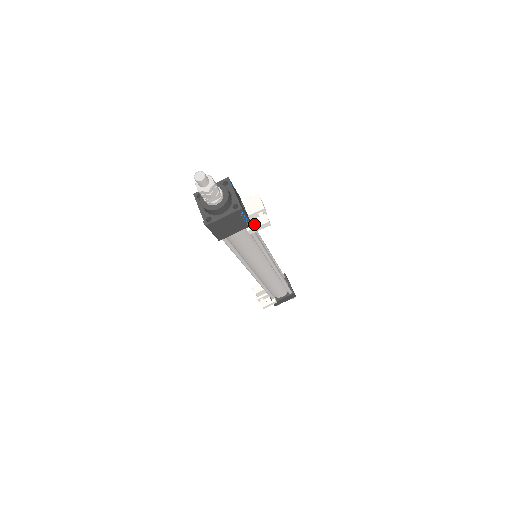
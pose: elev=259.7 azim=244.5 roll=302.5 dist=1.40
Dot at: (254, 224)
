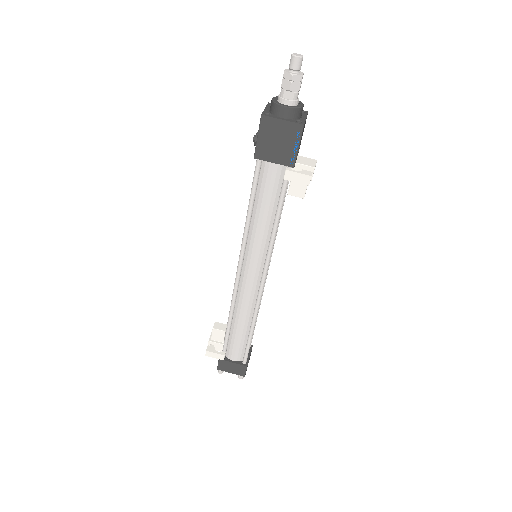
Dot at: (290, 190)
